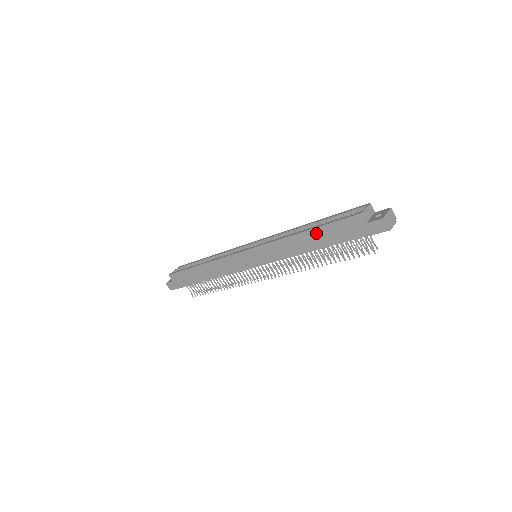
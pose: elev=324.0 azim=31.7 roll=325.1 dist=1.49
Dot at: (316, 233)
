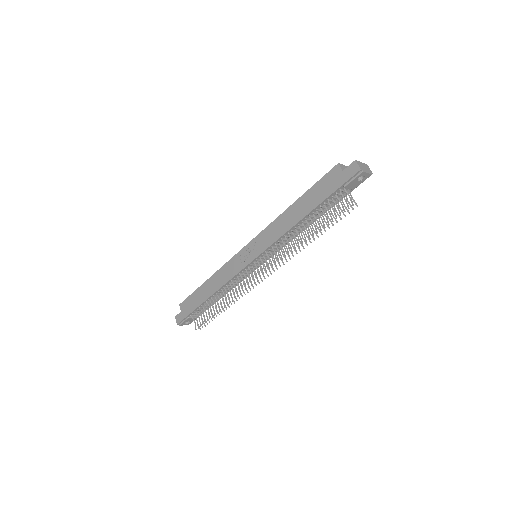
Dot at: (303, 200)
